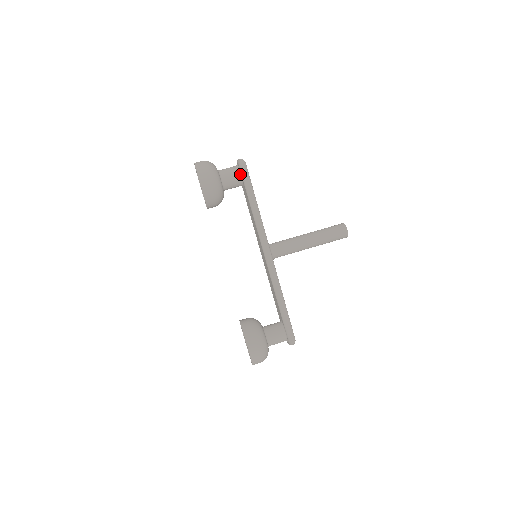
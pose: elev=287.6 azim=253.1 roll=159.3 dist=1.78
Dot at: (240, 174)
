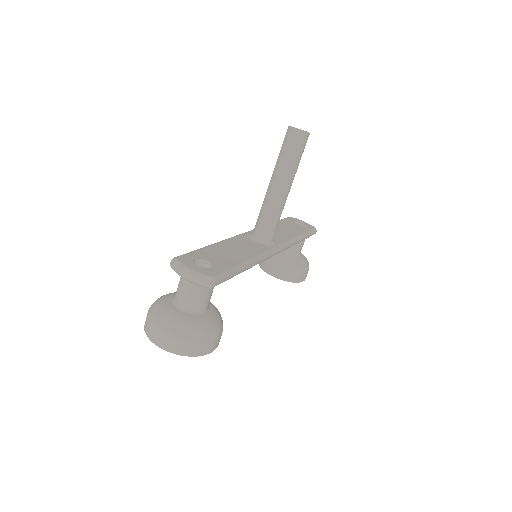
Dot at: occluded
